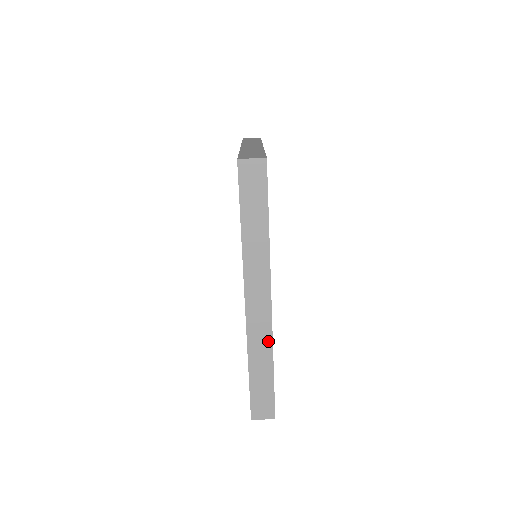
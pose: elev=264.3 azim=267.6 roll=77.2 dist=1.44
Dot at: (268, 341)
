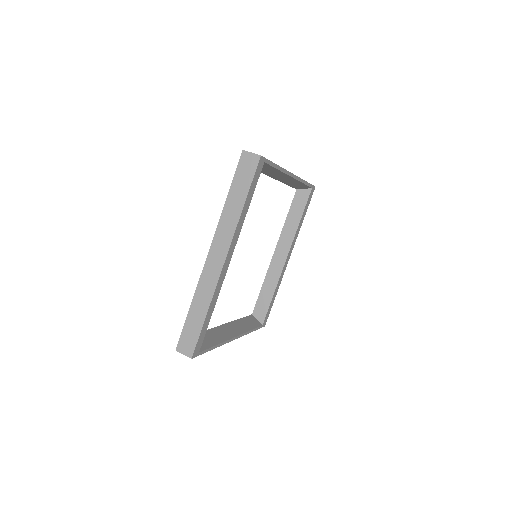
Dot at: occluded
